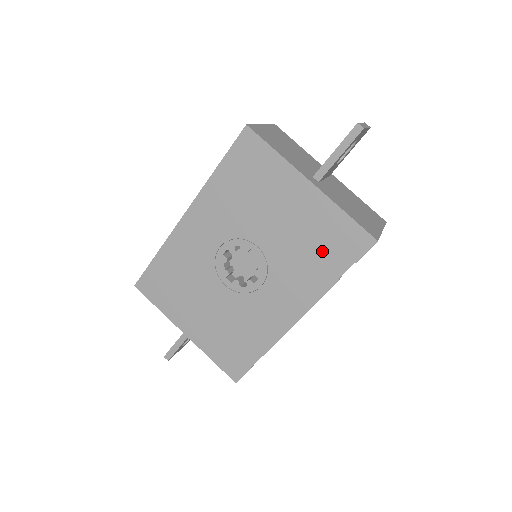
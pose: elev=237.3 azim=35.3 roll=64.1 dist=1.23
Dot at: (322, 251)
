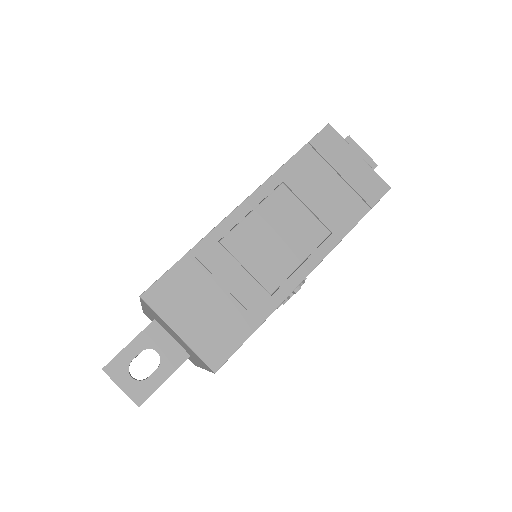
Dot at: occluded
